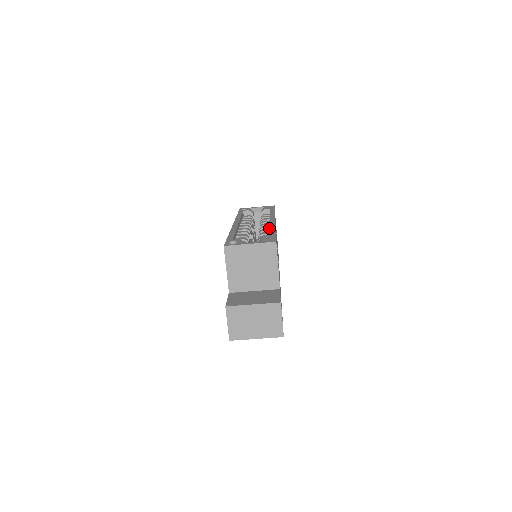
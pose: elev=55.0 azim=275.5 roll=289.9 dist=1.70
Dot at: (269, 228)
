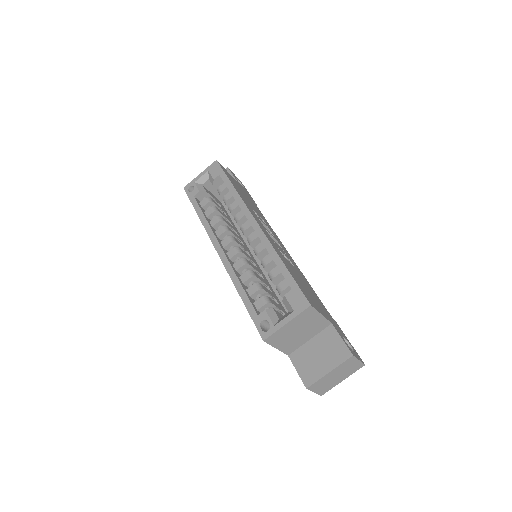
Dot at: (258, 237)
